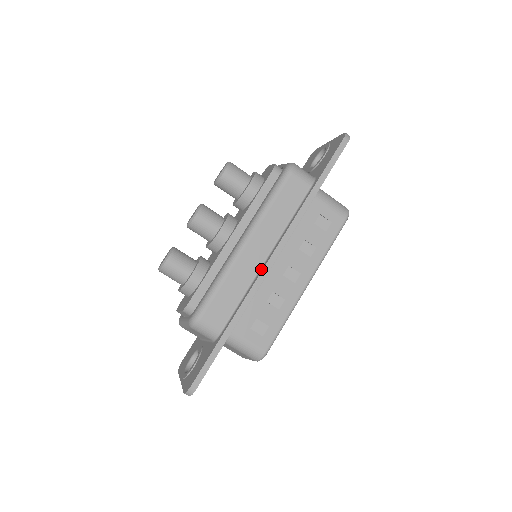
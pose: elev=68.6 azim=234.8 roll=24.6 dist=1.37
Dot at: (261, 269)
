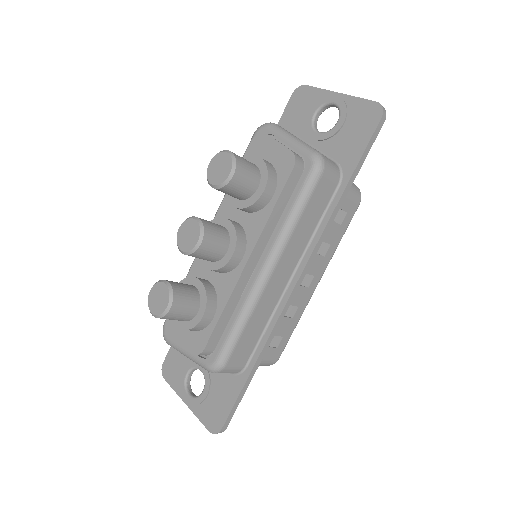
Dot at: (285, 294)
